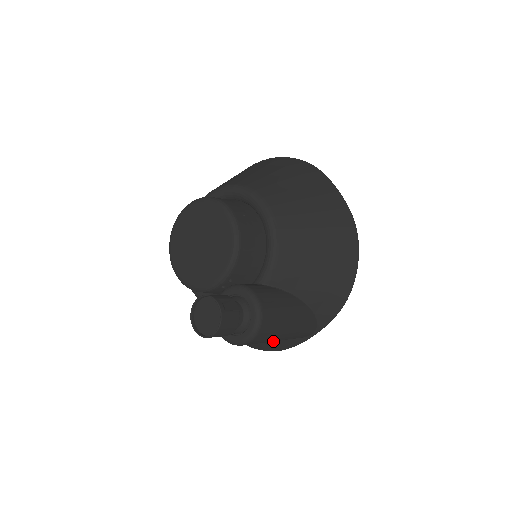
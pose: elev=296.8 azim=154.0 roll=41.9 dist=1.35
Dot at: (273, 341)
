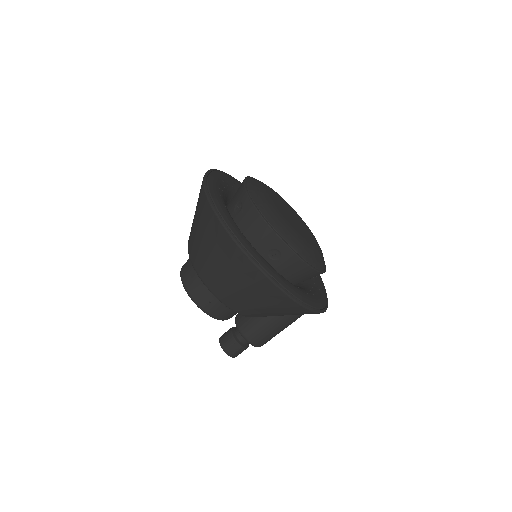
Dot at: occluded
